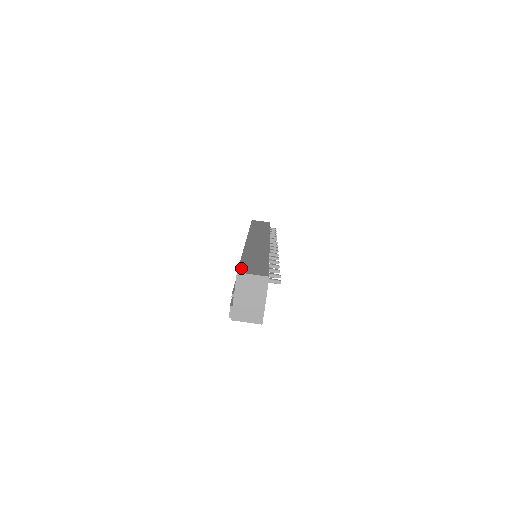
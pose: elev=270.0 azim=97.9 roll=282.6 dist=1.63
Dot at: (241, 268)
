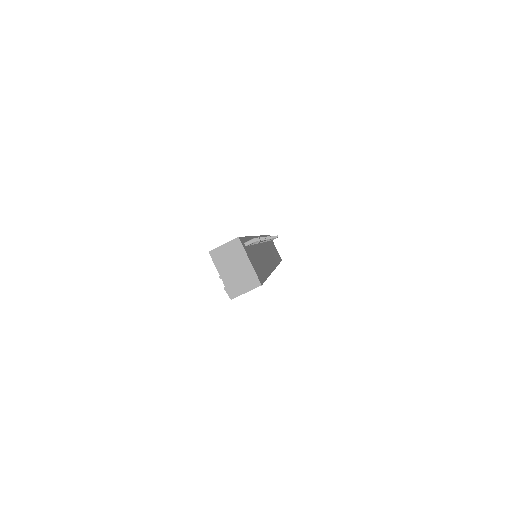
Dot at: occluded
